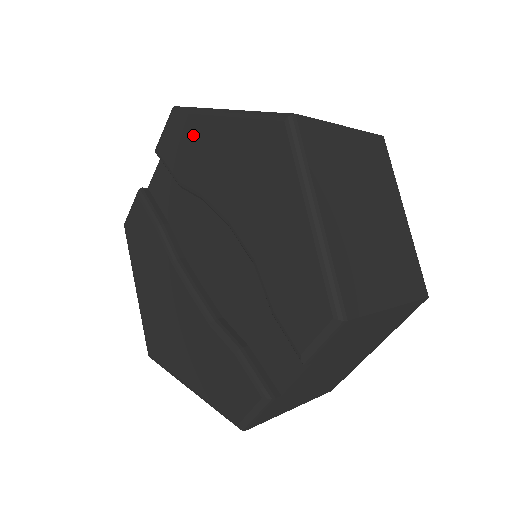
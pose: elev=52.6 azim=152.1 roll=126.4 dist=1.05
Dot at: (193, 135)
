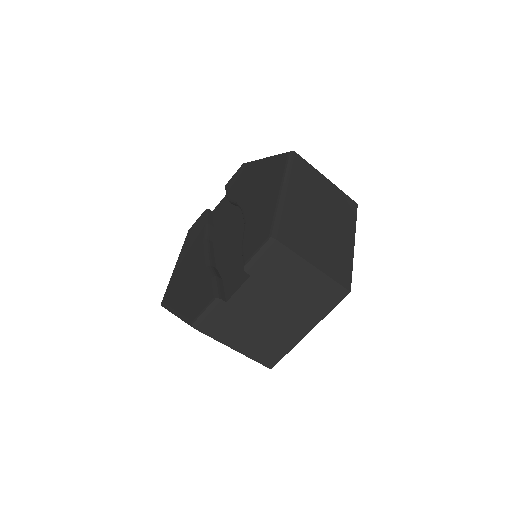
Dot at: (246, 172)
